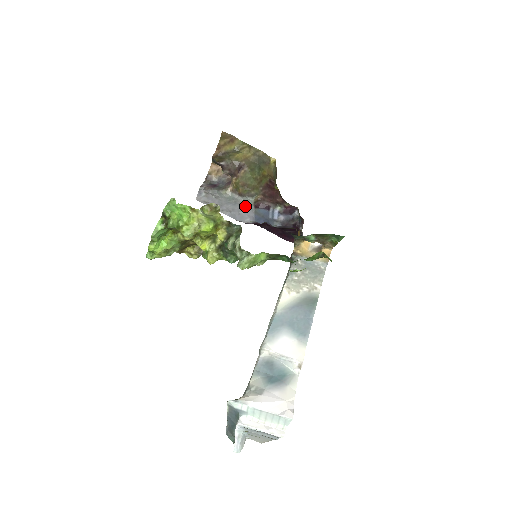
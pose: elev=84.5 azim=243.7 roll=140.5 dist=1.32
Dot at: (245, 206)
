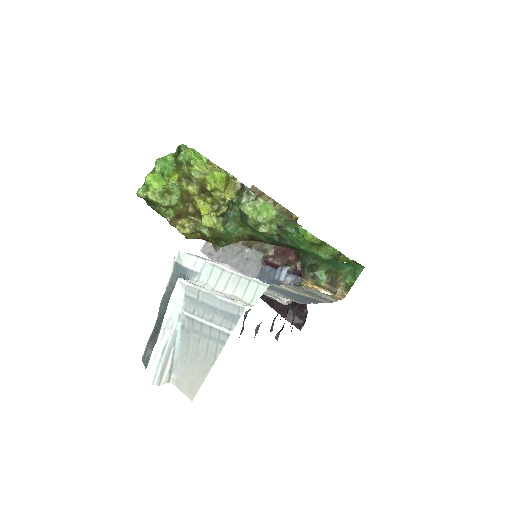
Dot at: (252, 262)
